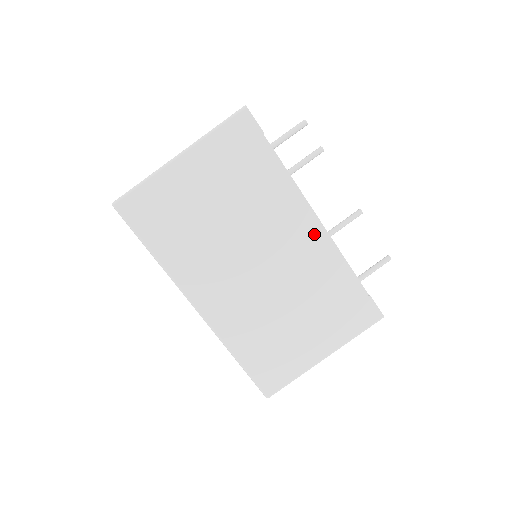
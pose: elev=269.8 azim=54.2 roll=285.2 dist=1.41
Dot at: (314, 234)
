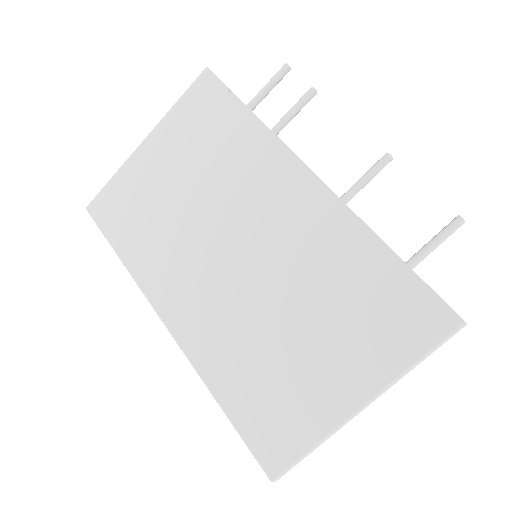
Dot at: (308, 196)
